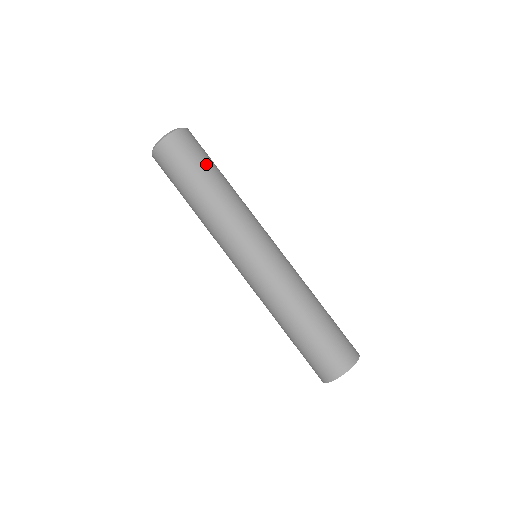
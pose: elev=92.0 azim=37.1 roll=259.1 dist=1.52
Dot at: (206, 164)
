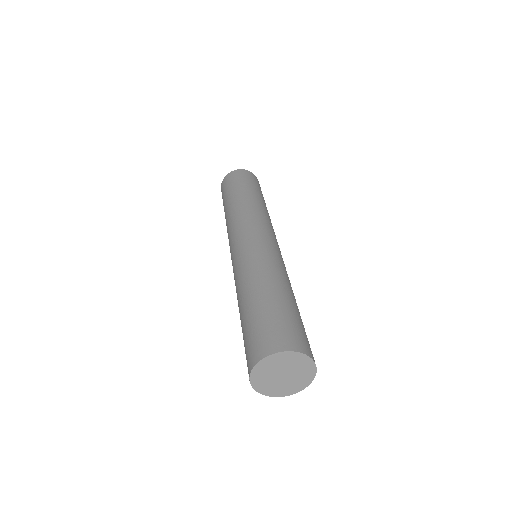
Dot at: (260, 192)
